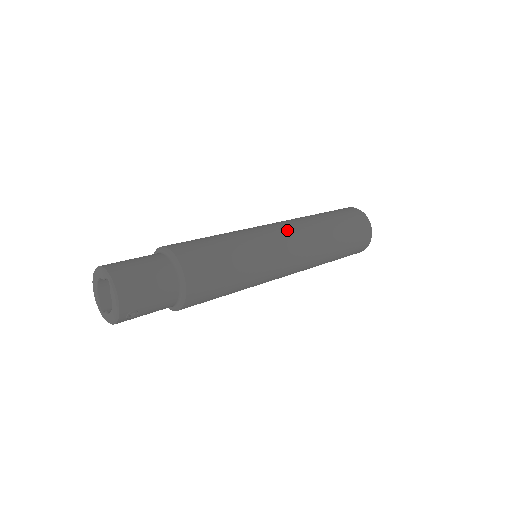
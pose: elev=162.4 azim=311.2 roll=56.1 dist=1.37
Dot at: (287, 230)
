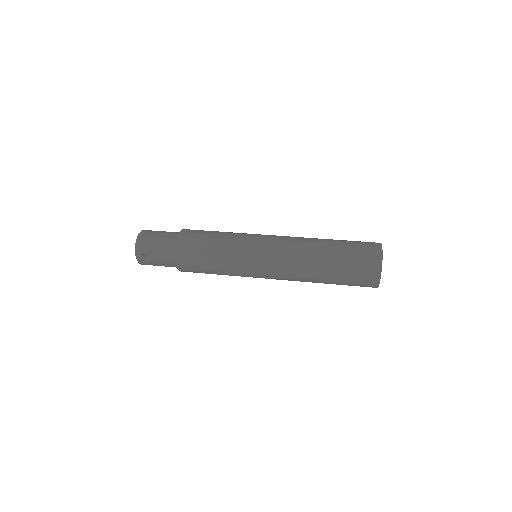
Dot at: (279, 237)
